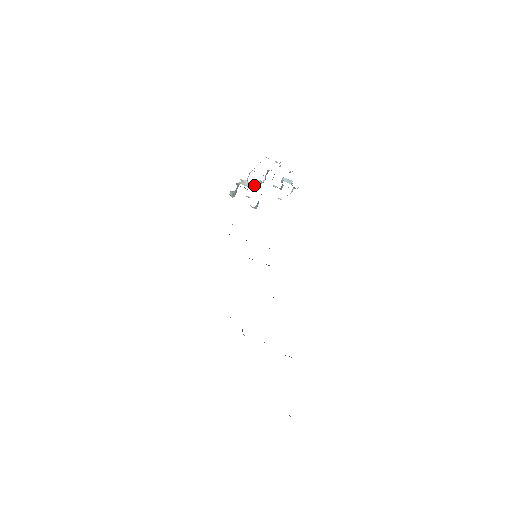
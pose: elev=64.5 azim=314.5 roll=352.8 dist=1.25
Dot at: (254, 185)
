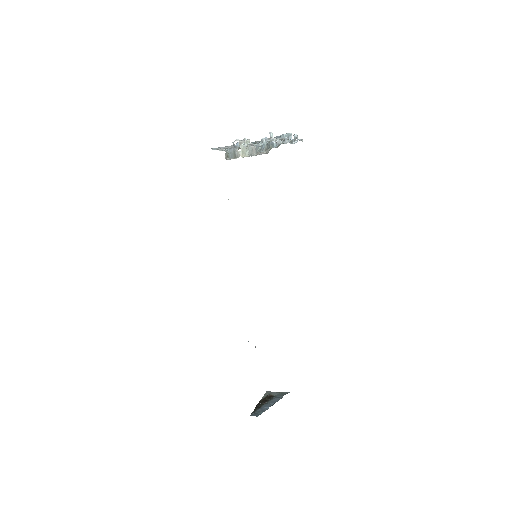
Dot at: (253, 149)
